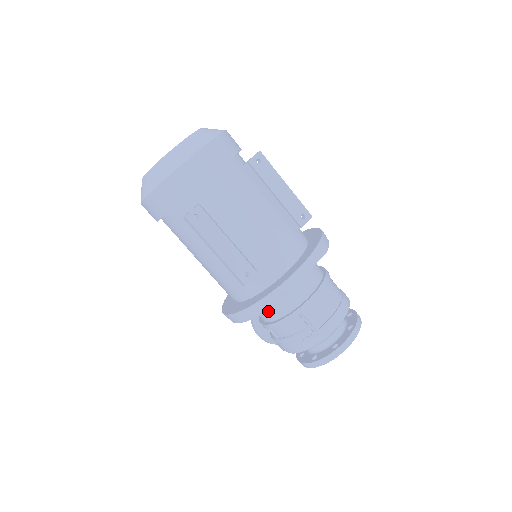
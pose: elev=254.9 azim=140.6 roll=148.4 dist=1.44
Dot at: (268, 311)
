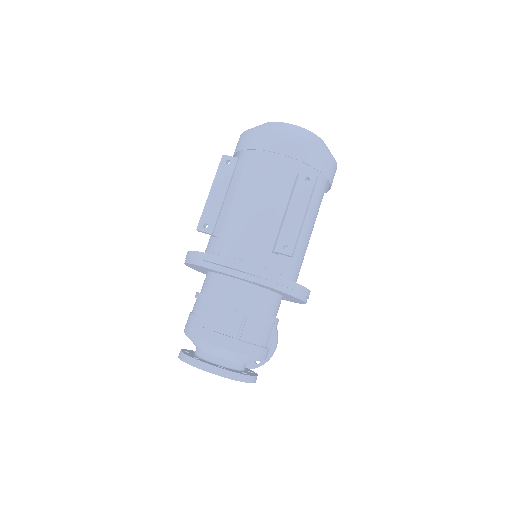
Dot at: (204, 281)
